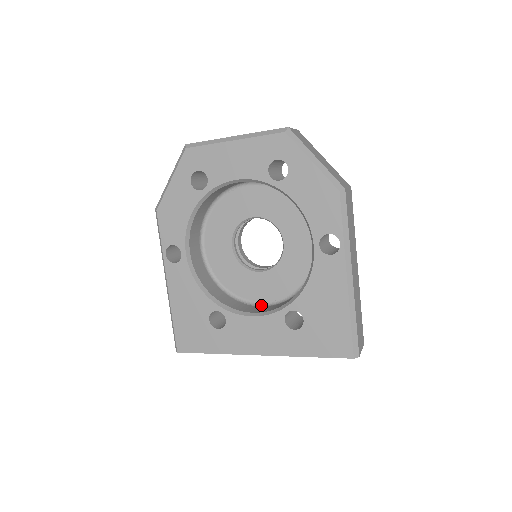
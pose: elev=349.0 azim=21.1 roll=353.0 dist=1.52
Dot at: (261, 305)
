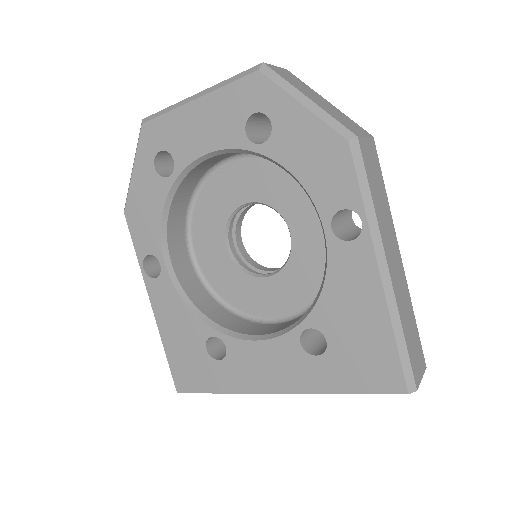
Dot at: (274, 322)
